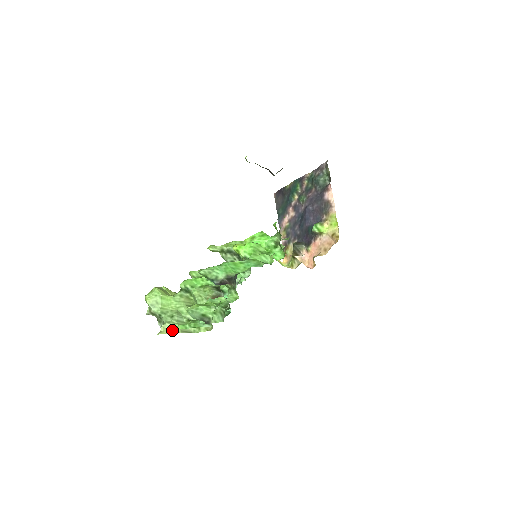
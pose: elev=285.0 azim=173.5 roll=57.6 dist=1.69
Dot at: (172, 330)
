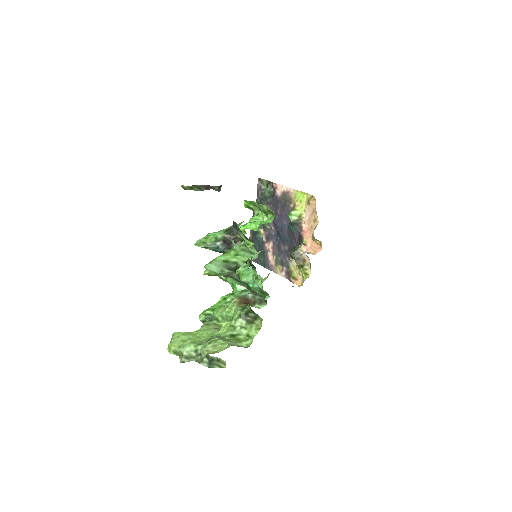
Dot at: (218, 348)
